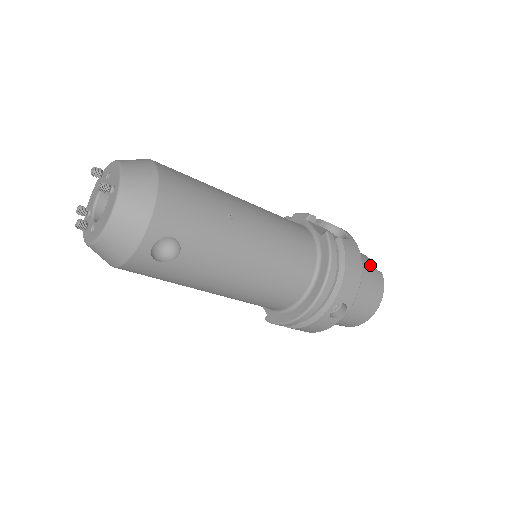
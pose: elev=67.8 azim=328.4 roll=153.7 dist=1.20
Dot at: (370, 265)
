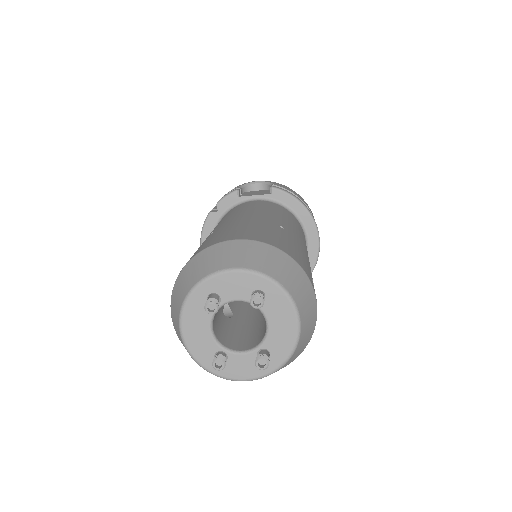
Dot at: occluded
